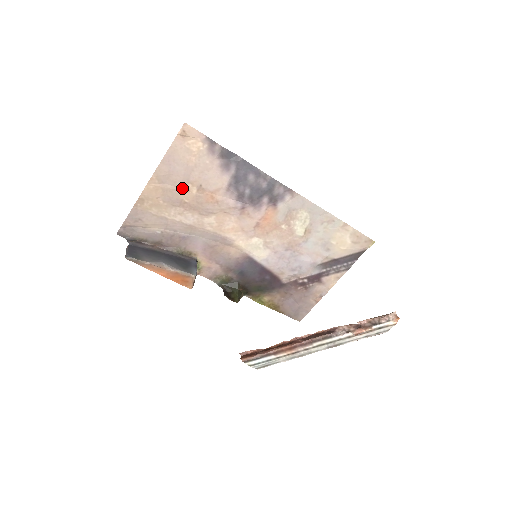
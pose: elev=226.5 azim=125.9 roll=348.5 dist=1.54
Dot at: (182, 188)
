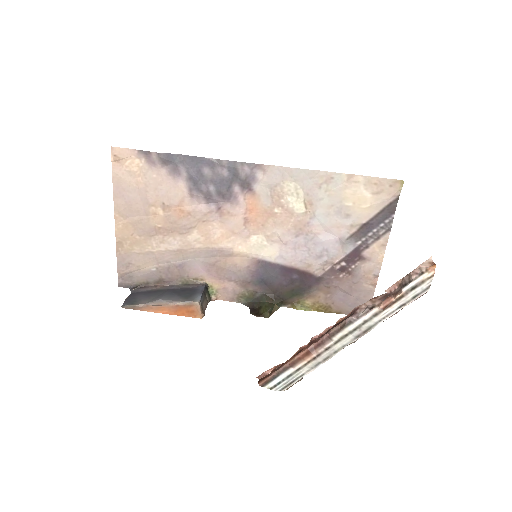
Dot at: (148, 214)
